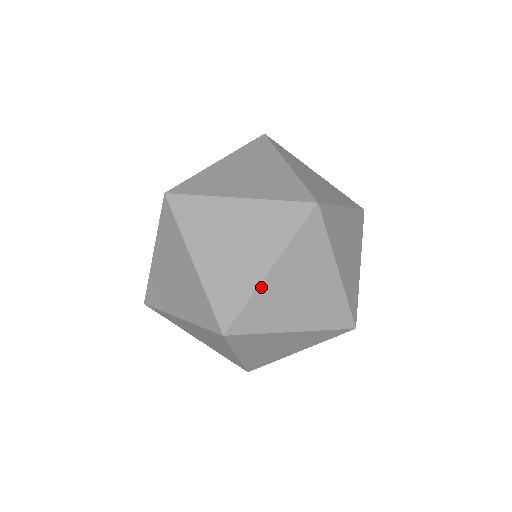
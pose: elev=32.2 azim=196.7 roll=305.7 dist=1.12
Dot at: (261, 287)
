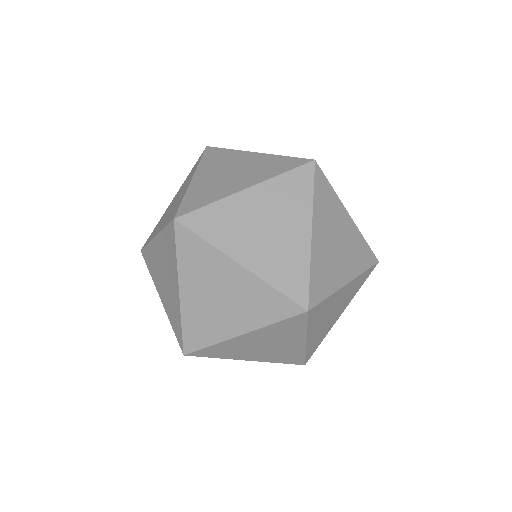
Dot at: (231, 198)
